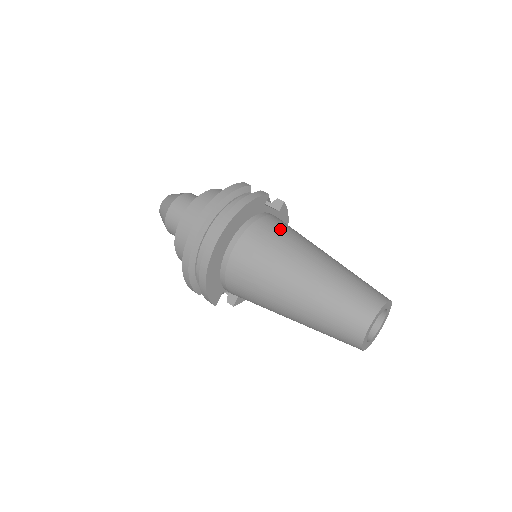
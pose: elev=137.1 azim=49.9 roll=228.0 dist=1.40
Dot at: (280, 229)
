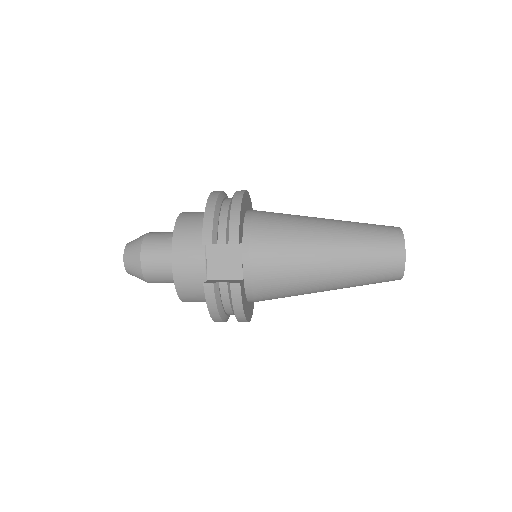
Dot at: occluded
